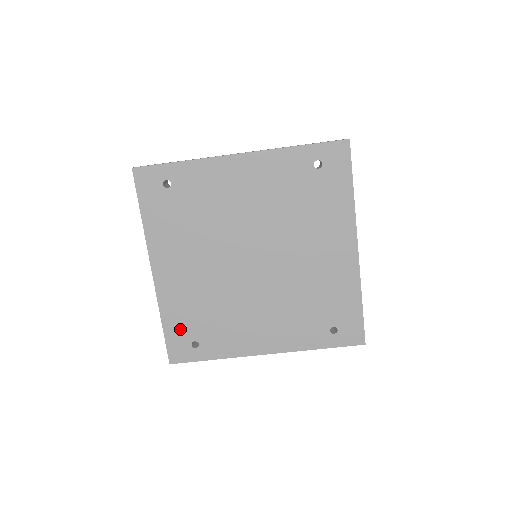
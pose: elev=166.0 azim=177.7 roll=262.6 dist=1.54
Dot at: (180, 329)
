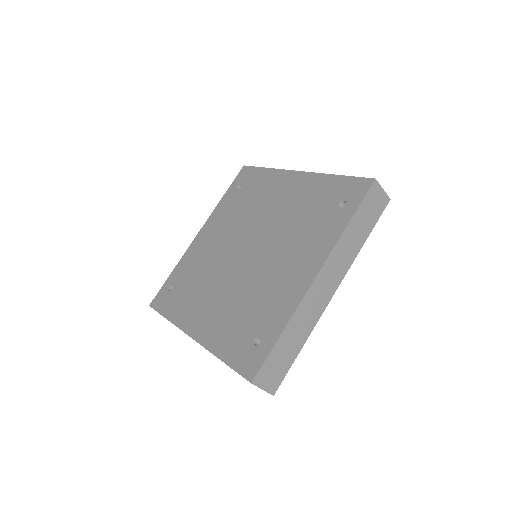
Dot at: (237, 346)
